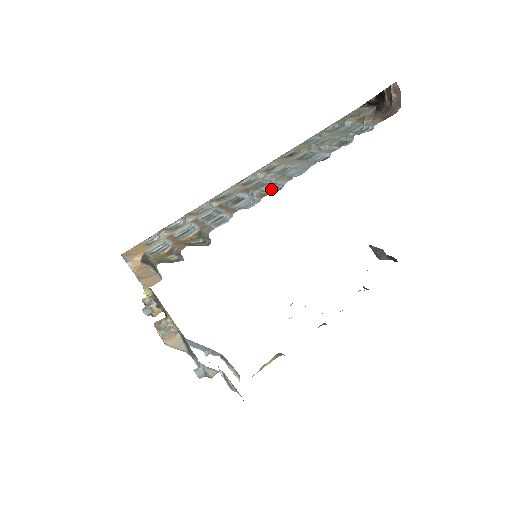
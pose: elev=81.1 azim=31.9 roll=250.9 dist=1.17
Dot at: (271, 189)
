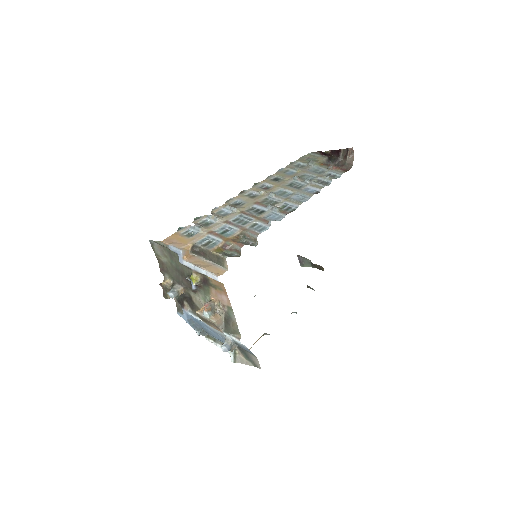
Dot at: (286, 208)
